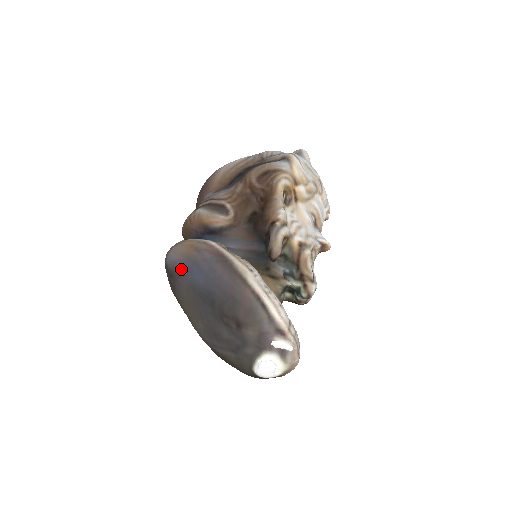
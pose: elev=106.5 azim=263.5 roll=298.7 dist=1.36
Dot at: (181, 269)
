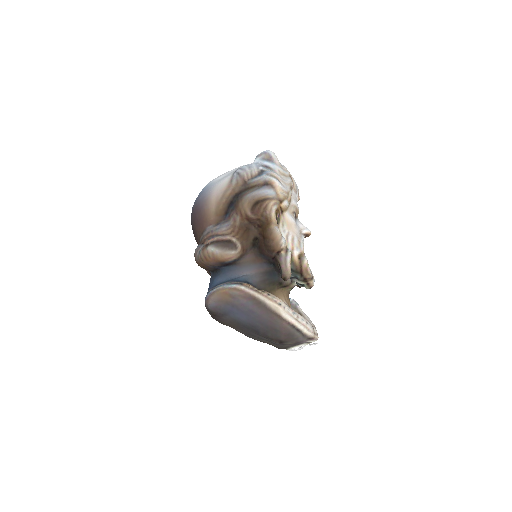
Dot at: (223, 311)
